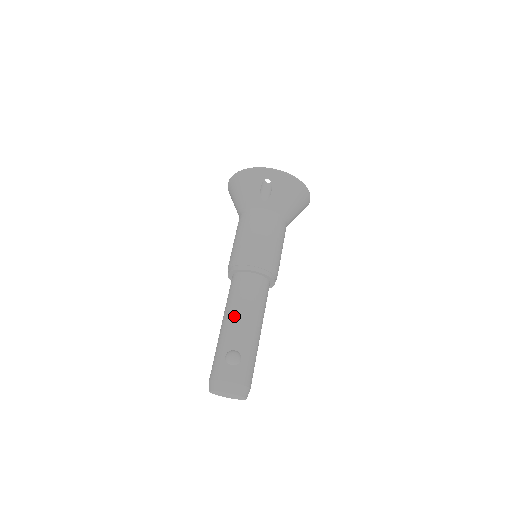
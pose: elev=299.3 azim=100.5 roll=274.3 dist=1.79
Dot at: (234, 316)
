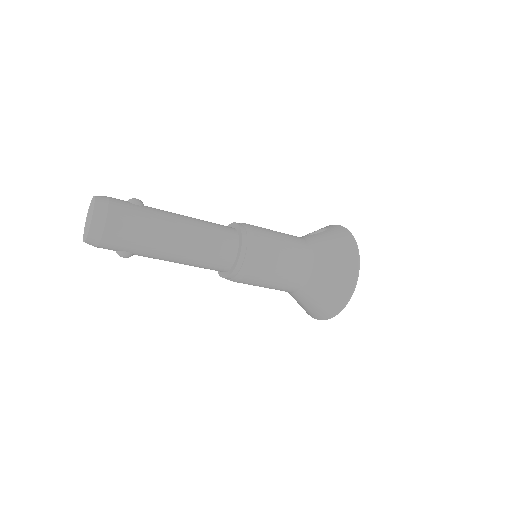
Dot at: occluded
